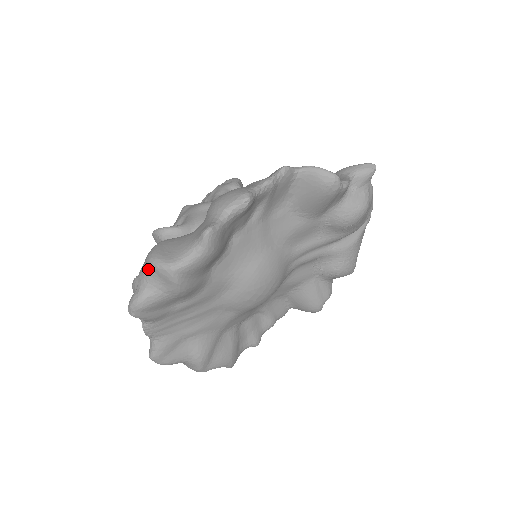
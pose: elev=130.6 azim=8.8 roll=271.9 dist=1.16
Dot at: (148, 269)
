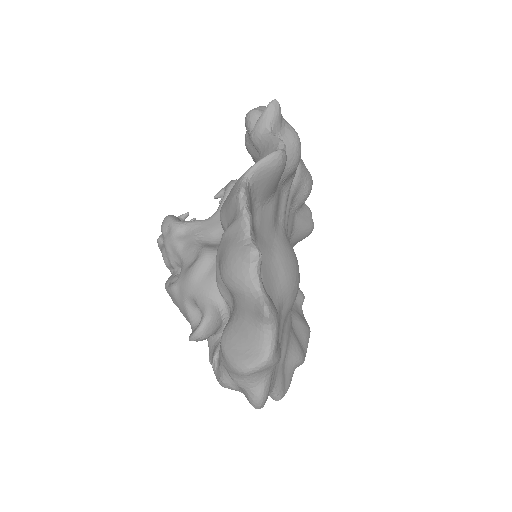
Dot at: (246, 377)
